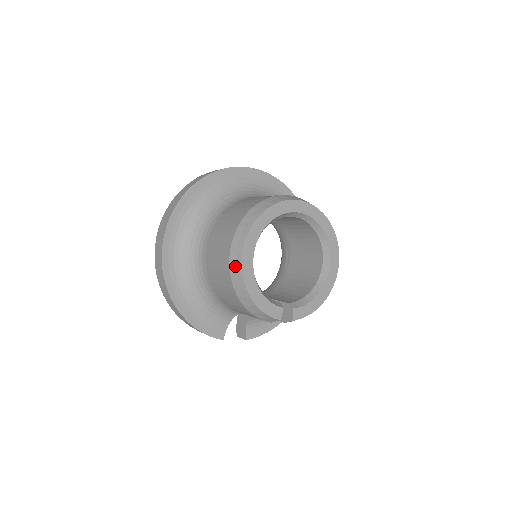
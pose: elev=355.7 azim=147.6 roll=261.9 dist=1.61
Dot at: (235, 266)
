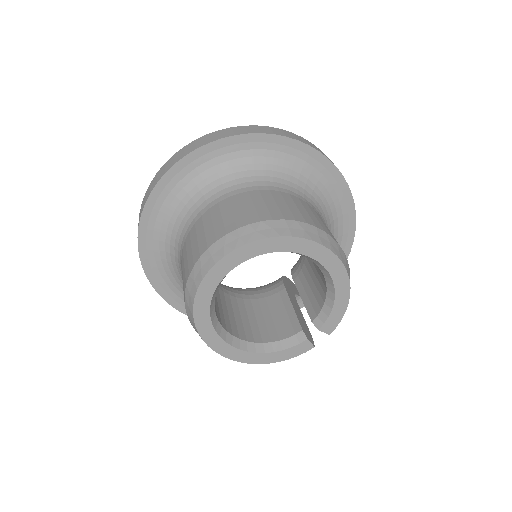
Dot at: occluded
